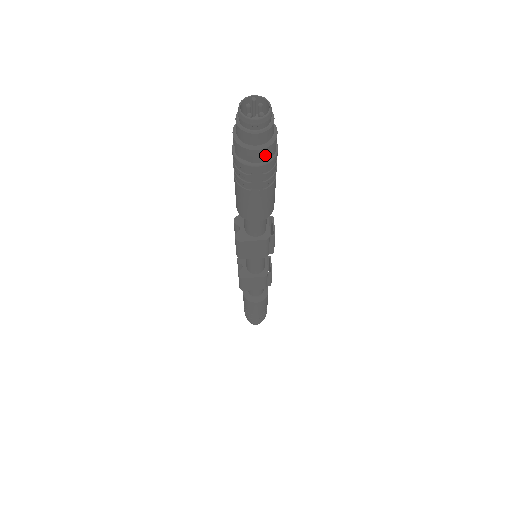
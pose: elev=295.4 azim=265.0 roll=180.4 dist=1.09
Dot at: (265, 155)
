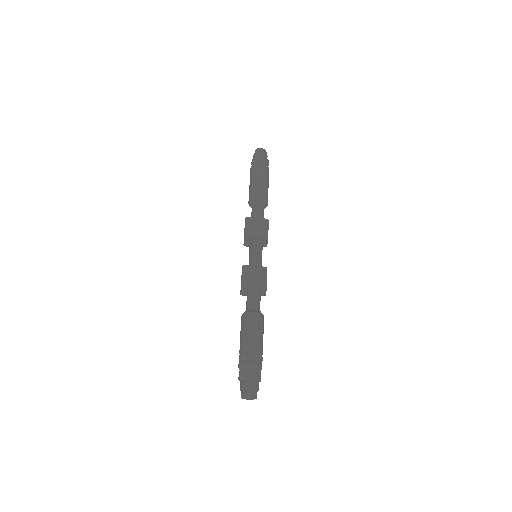
Dot at: occluded
